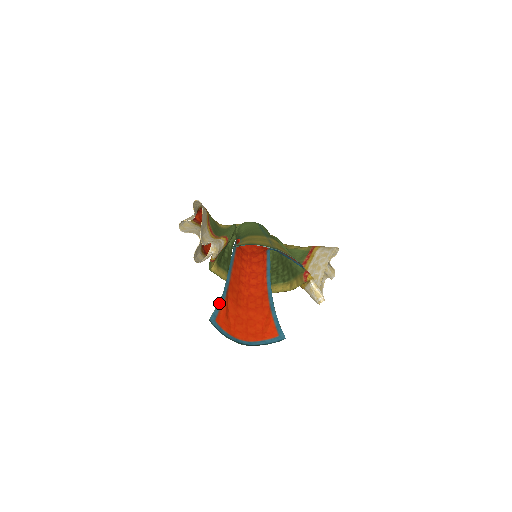
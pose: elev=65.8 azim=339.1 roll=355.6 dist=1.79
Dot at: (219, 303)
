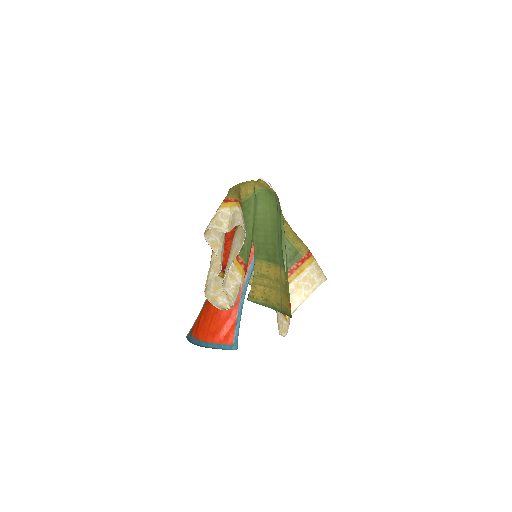
Dot at: occluded
